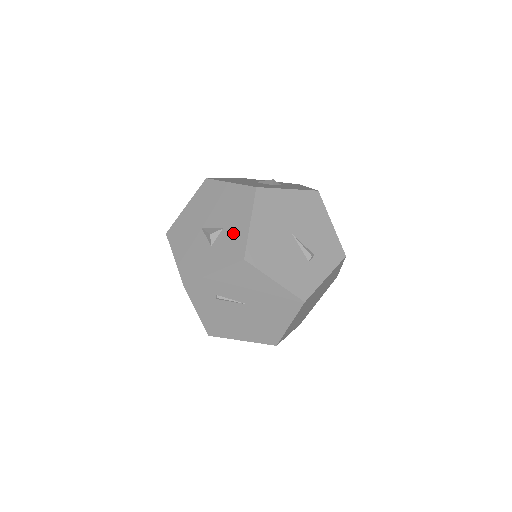
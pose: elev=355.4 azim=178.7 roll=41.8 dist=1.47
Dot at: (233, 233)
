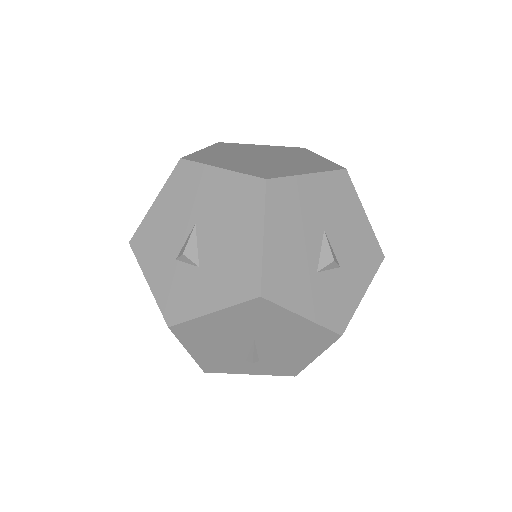
Dot at: (195, 290)
